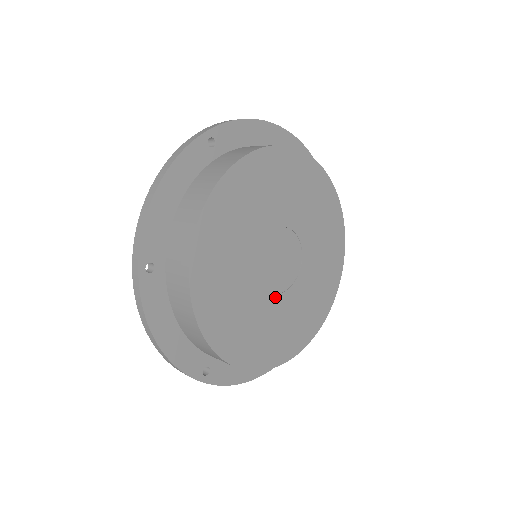
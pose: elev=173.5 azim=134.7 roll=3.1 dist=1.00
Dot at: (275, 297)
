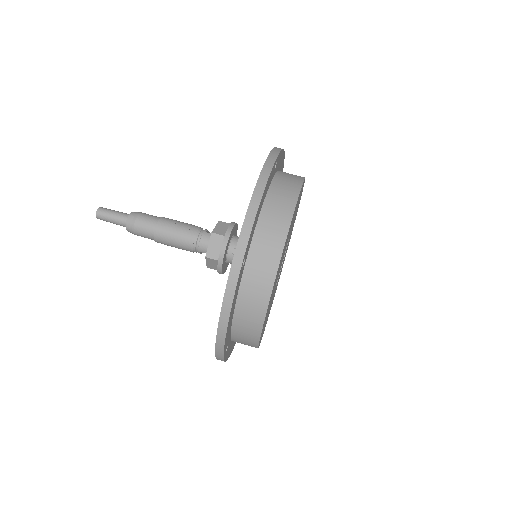
Dot at: (274, 291)
